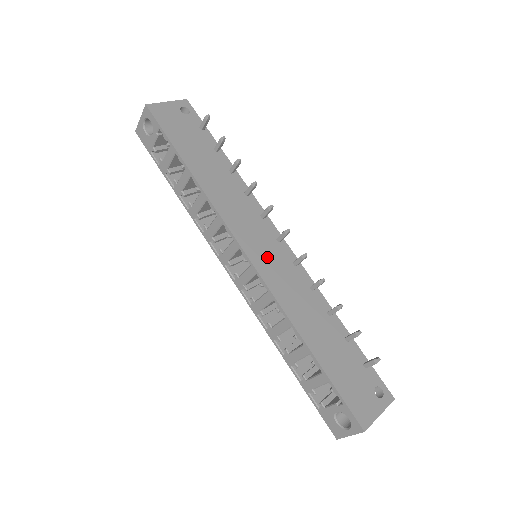
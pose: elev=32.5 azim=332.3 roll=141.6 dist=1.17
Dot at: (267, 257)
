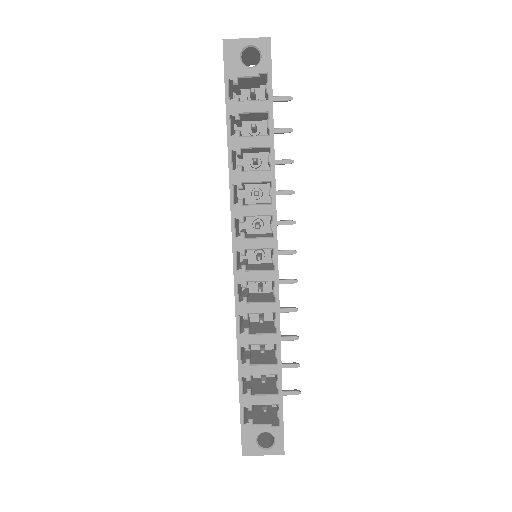
Dot at: occluded
